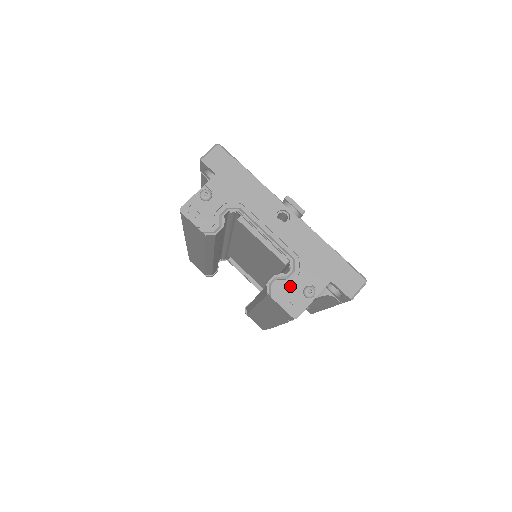
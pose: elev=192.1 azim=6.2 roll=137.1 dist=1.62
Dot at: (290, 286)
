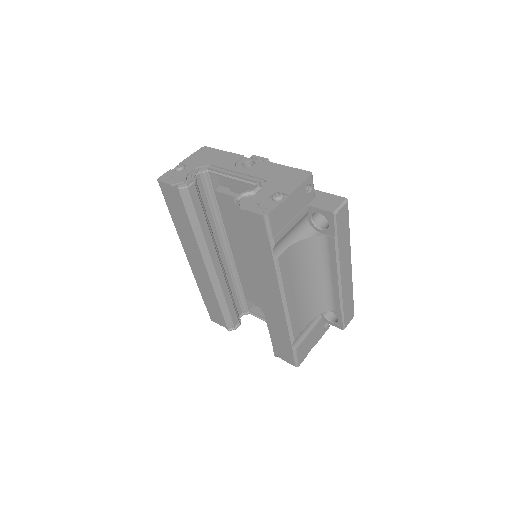
Dot at: (258, 197)
